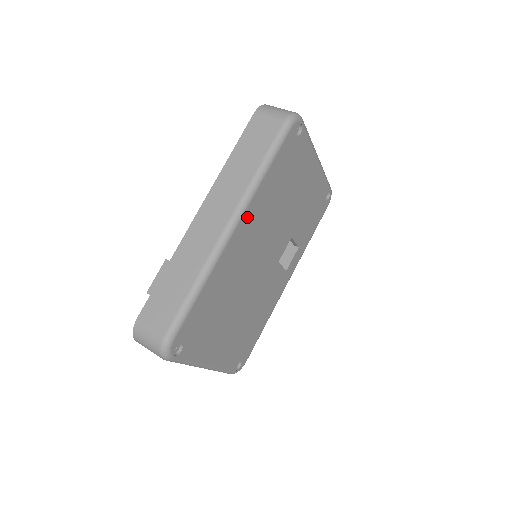
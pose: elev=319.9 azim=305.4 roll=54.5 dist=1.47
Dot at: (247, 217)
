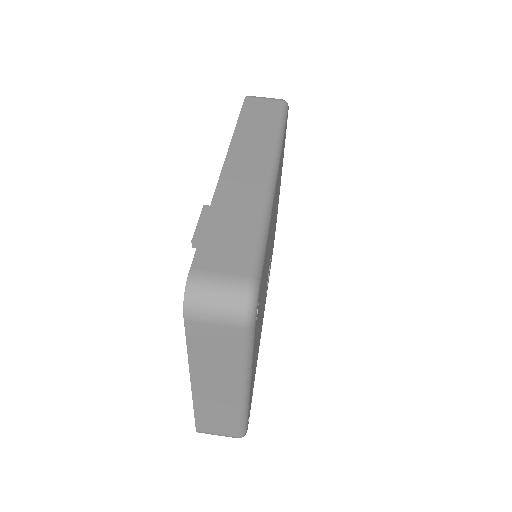
Dot at: (278, 173)
